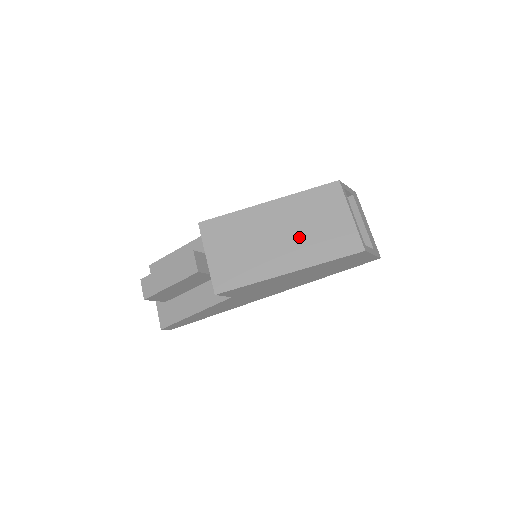
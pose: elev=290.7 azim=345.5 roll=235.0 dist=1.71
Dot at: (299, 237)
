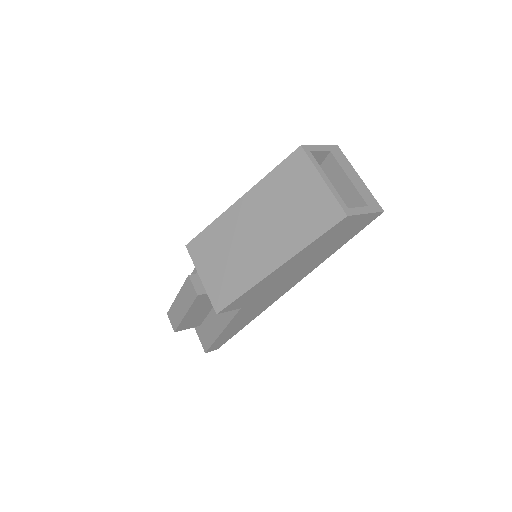
Dot at: (277, 226)
